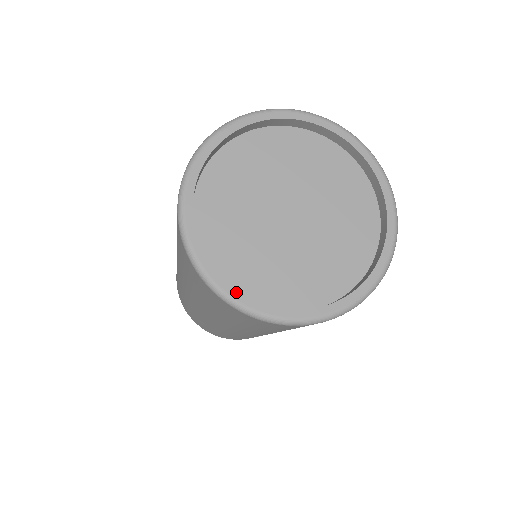
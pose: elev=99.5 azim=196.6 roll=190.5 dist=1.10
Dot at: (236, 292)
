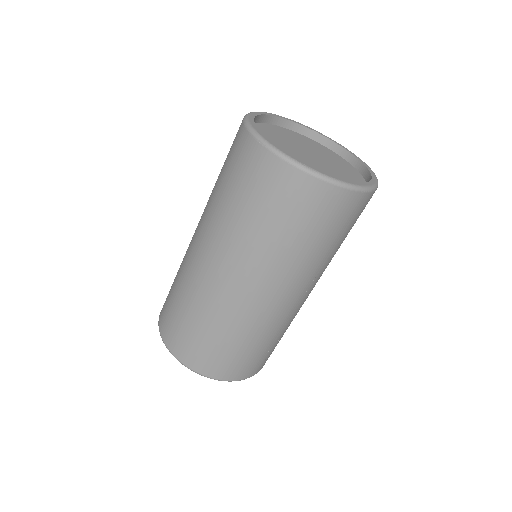
Dot at: (329, 175)
